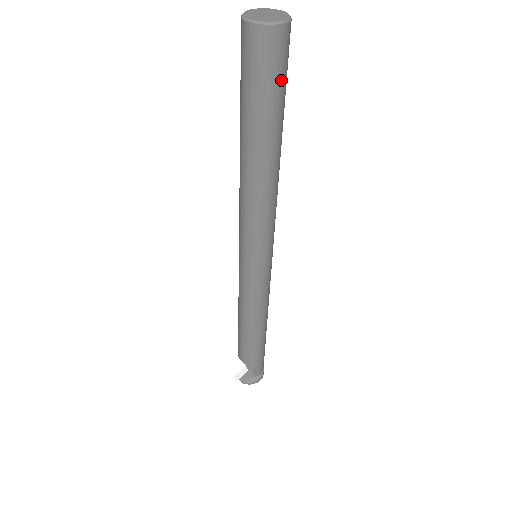
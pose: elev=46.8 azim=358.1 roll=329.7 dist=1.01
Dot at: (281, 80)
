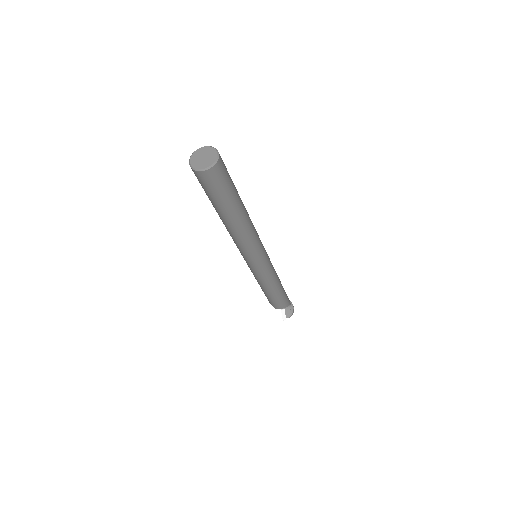
Dot at: (229, 175)
